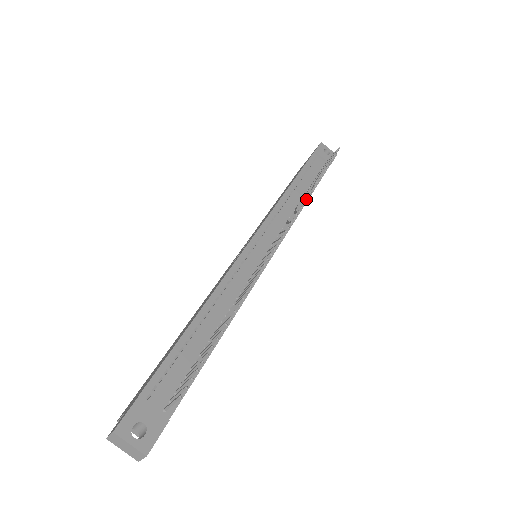
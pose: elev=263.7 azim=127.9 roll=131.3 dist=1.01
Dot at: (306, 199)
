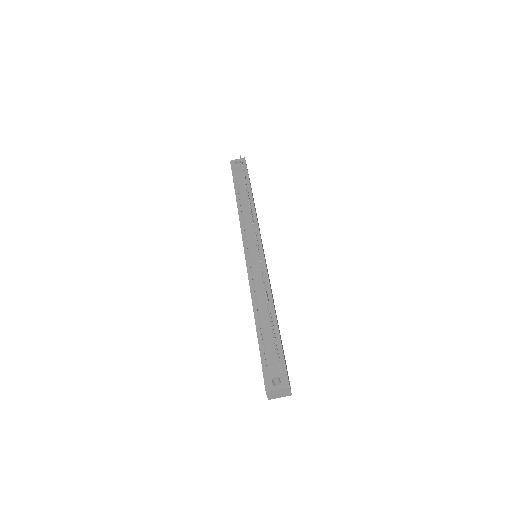
Dot at: (249, 203)
